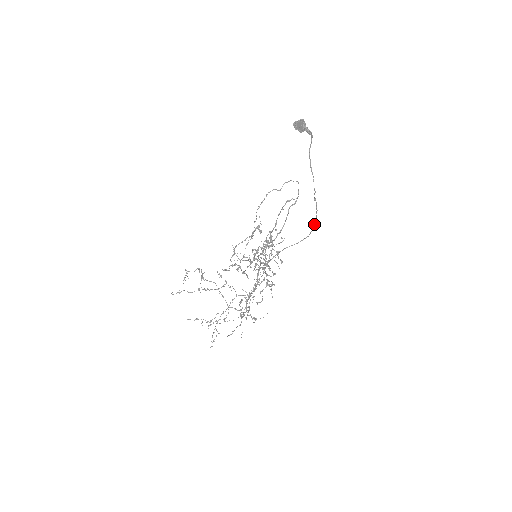
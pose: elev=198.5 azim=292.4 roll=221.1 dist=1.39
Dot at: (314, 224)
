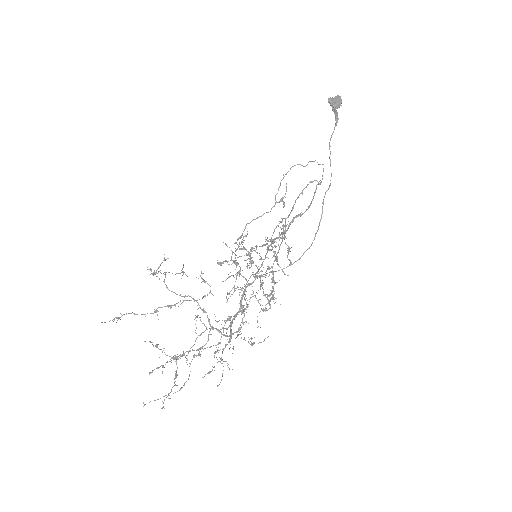
Dot at: (314, 238)
